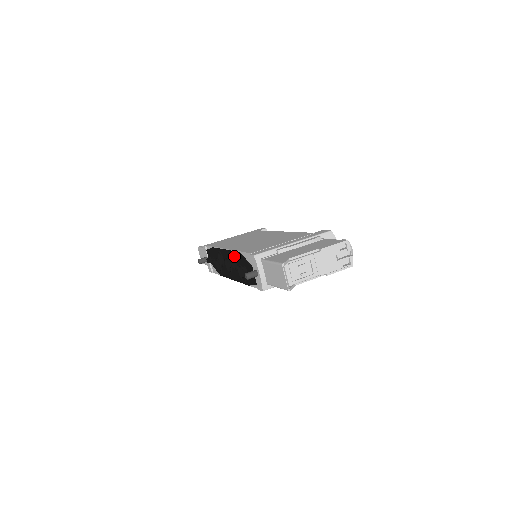
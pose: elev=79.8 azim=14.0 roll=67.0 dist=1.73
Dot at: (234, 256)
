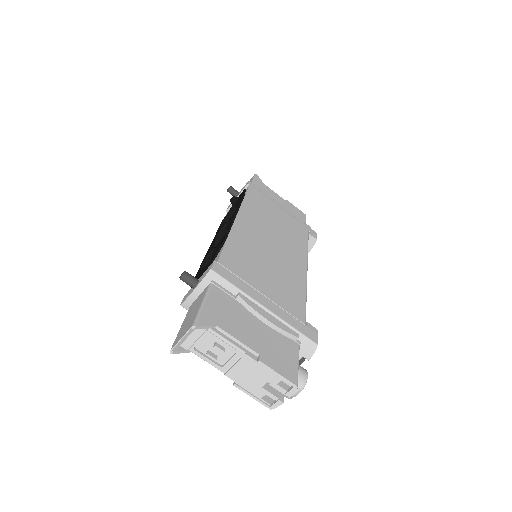
Dot at: (224, 235)
